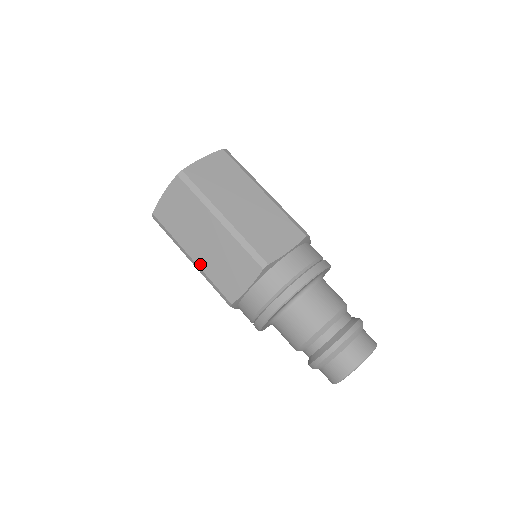
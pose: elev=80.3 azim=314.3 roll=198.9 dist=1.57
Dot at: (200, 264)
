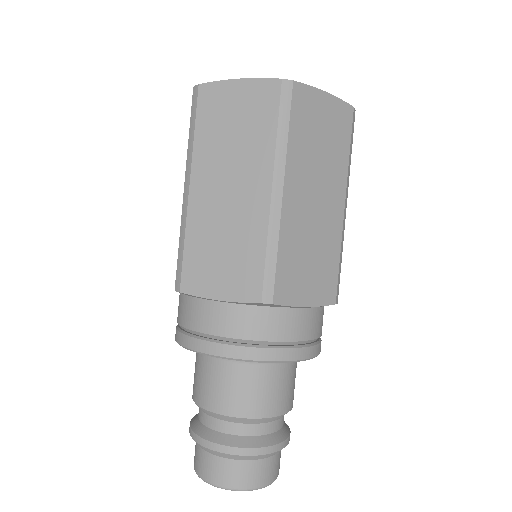
Dot at: (192, 208)
